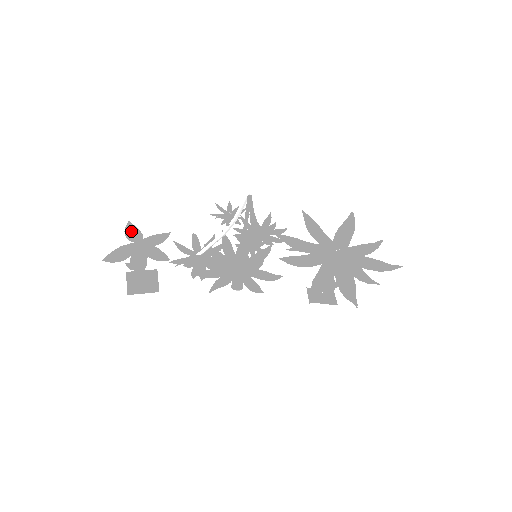
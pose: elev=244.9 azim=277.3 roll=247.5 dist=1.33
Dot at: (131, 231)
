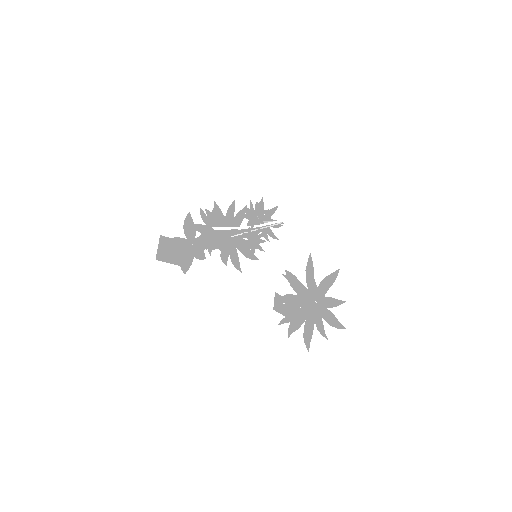
Dot at: (188, 223)
